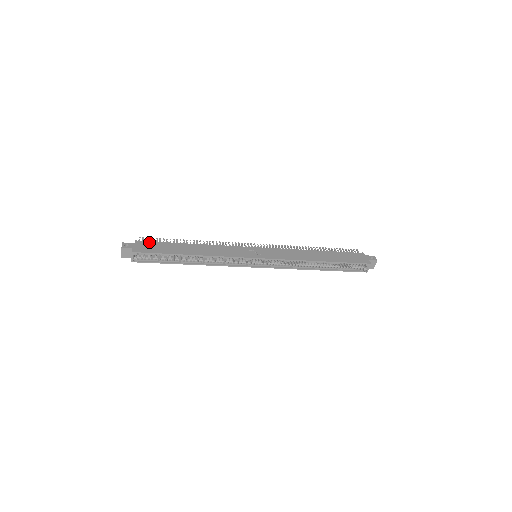
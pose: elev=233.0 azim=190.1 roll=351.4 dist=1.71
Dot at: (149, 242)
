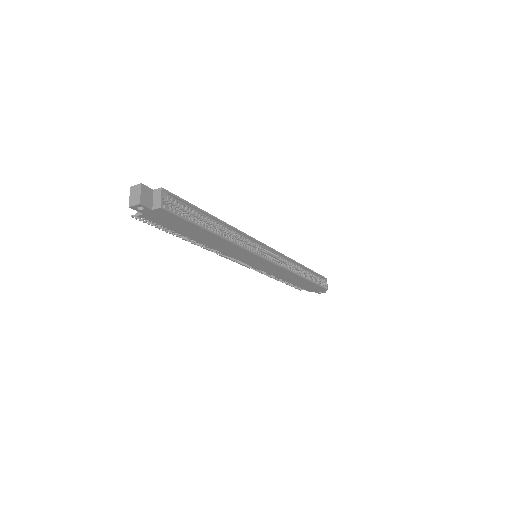
Dot at: occluded
